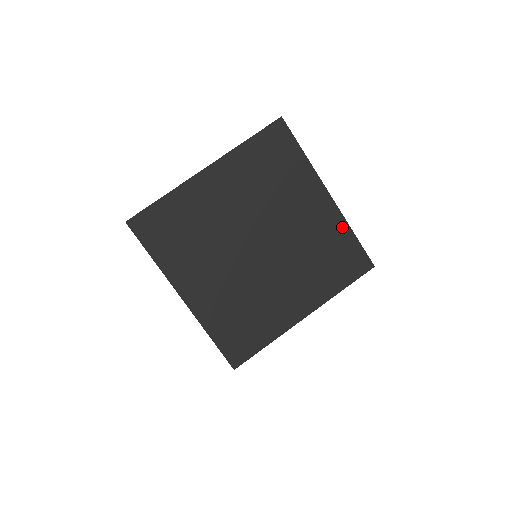
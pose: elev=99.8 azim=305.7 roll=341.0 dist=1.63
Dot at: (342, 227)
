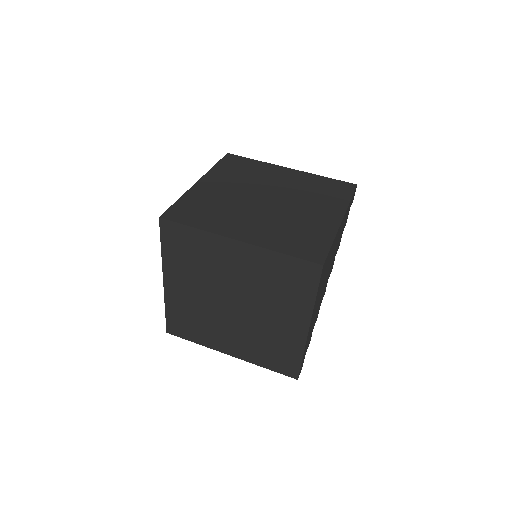
Dot at: (329, 234)
